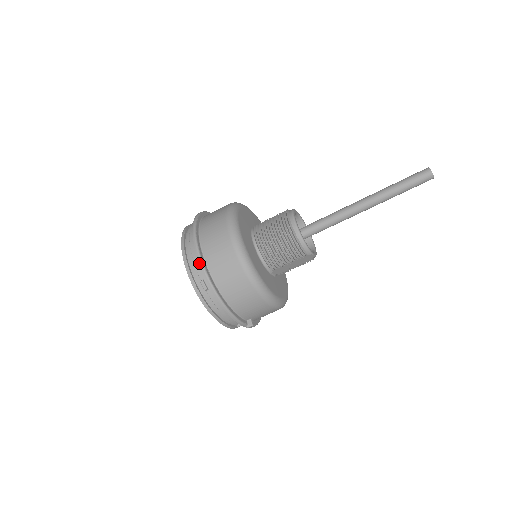
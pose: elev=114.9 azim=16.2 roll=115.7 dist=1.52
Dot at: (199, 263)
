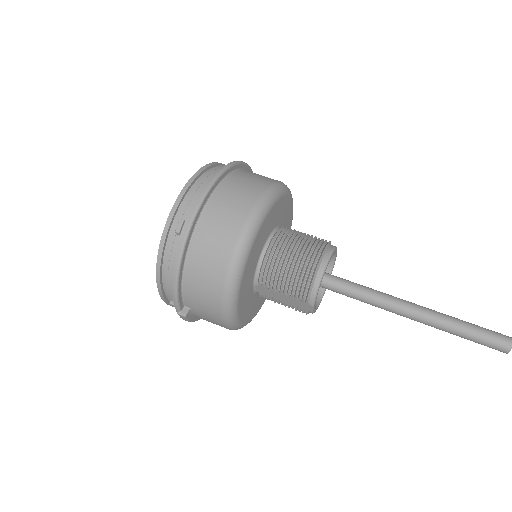
Dot at: occluded
